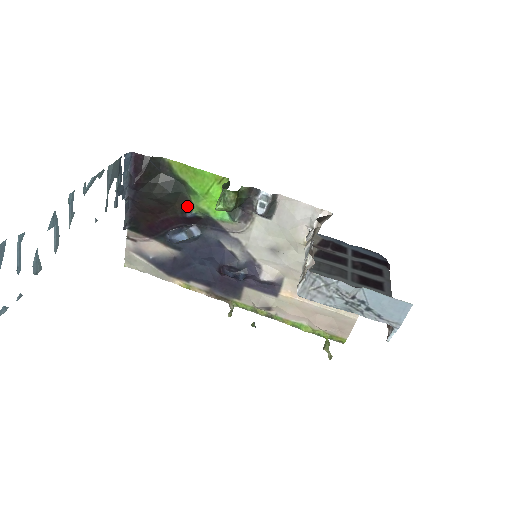
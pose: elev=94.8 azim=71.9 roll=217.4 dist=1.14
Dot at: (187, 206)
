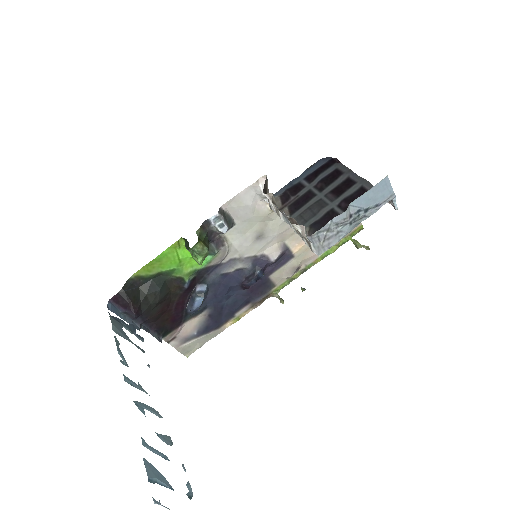
Dot at: (179, 283)
